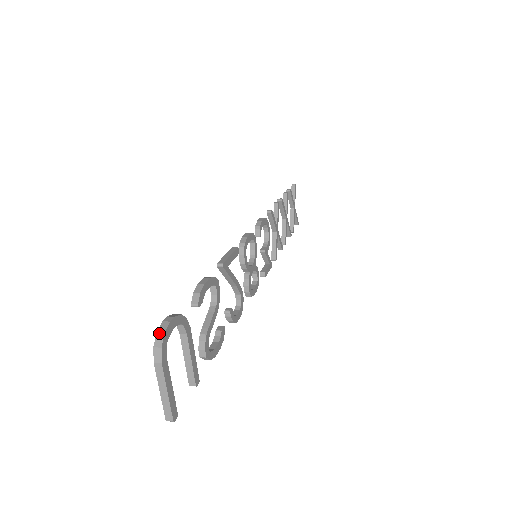
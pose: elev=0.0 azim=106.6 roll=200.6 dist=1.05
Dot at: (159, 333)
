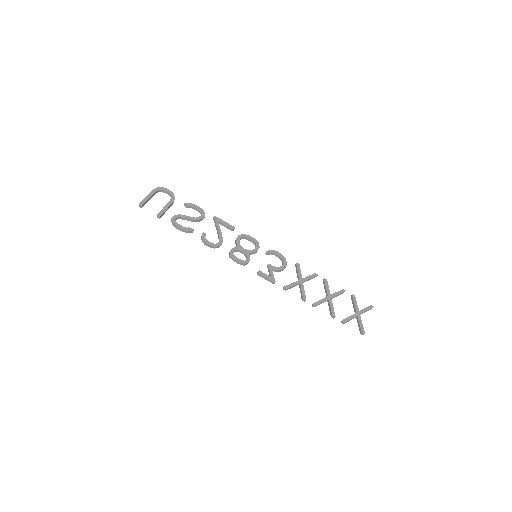
Dot at: (162, 188)
